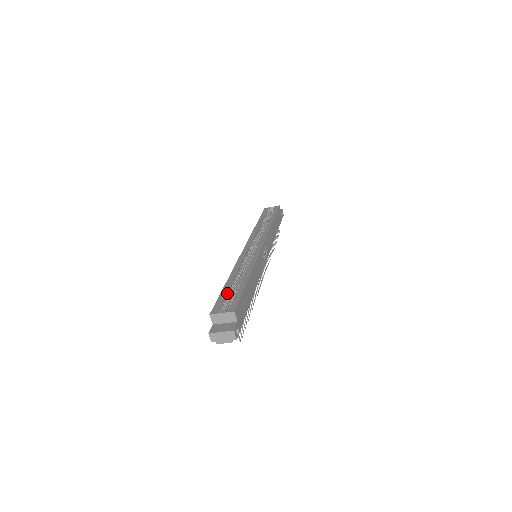
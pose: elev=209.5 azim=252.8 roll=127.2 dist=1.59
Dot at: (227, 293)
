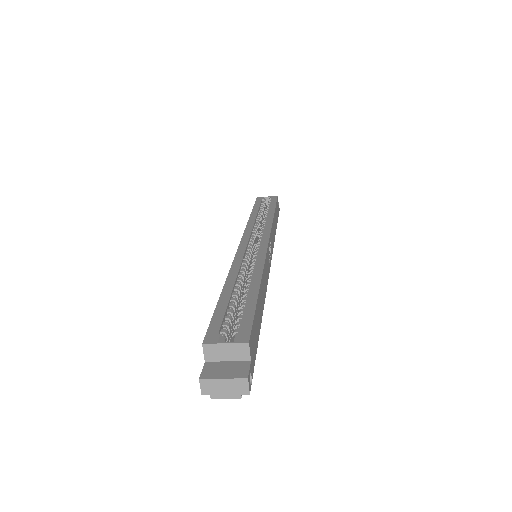
Dot at: (227, 308)
